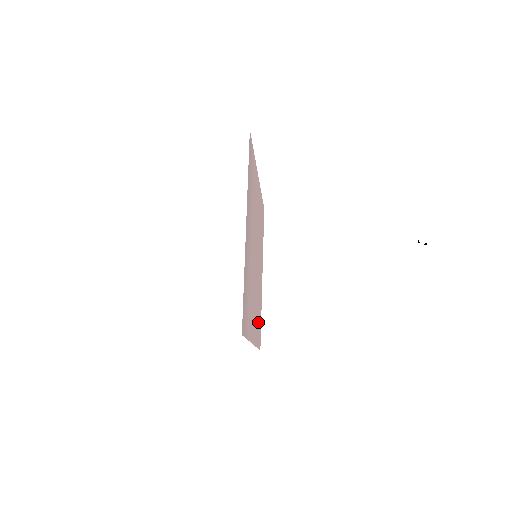
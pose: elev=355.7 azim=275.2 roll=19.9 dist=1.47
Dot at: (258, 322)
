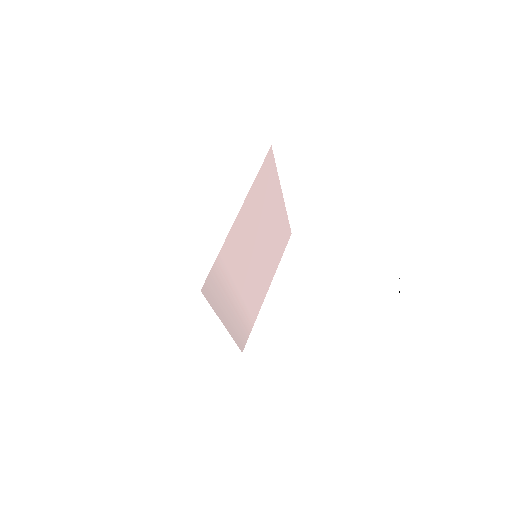
Dot at: (279, 244)
